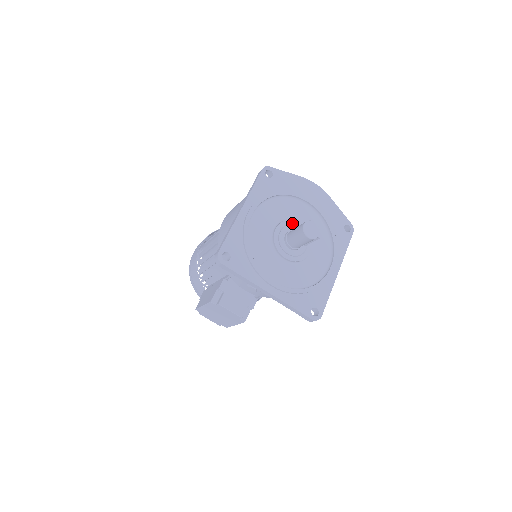
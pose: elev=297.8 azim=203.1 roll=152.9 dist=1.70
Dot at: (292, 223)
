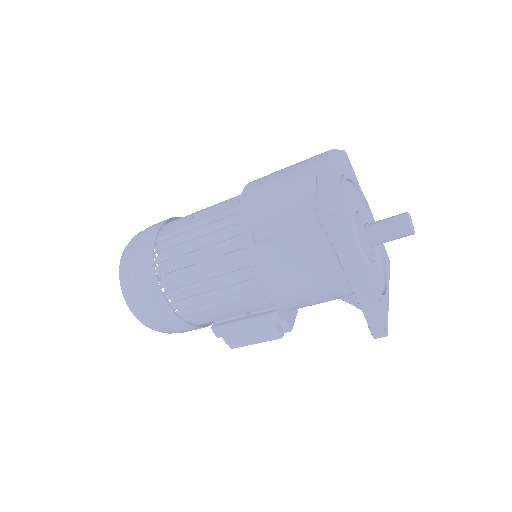
Dot at: (360, 224)
